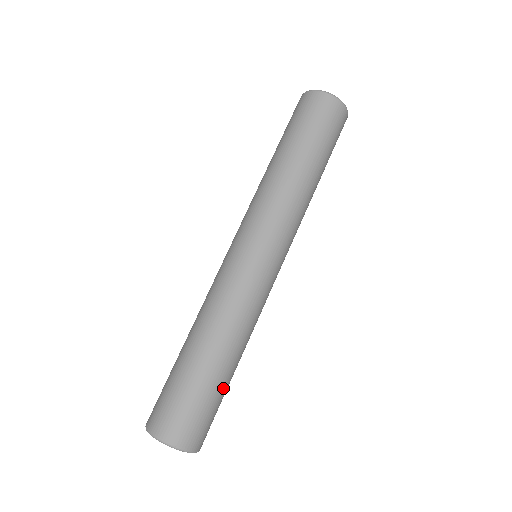
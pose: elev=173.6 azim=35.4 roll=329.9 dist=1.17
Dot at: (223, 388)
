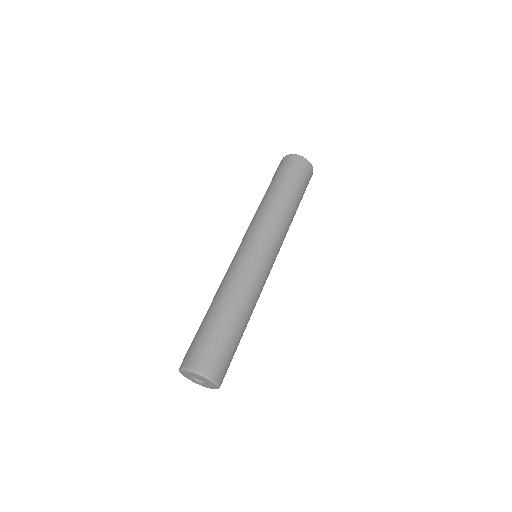
Dot at: (227, 332)
